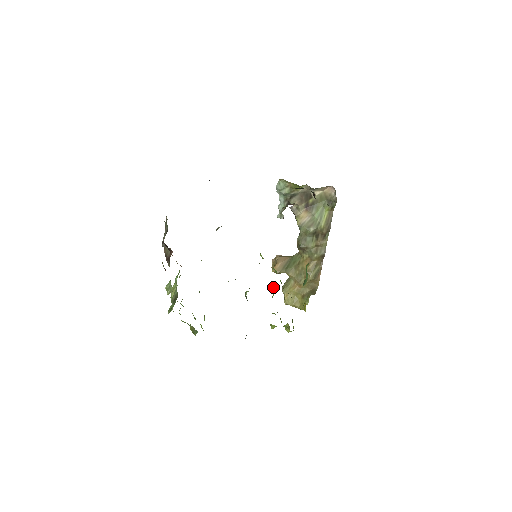
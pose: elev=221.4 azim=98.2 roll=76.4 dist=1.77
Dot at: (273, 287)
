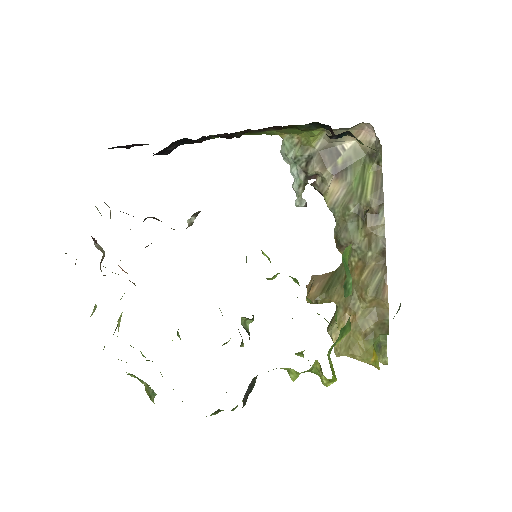
Dot at: occluded
